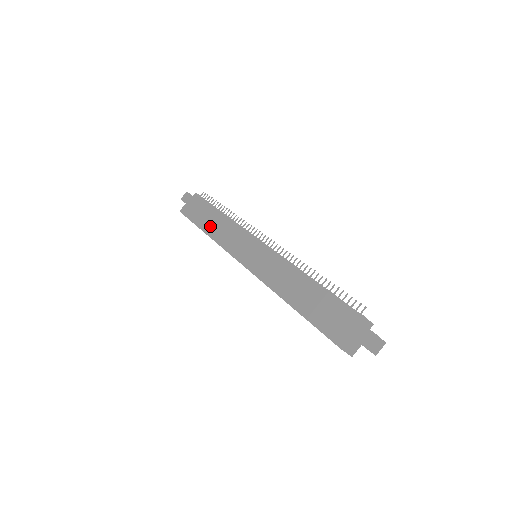
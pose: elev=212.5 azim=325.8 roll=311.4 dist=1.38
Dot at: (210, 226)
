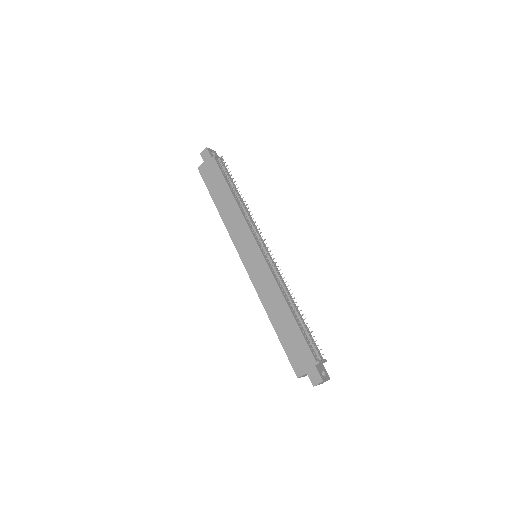
Dot at: (222, 205)
